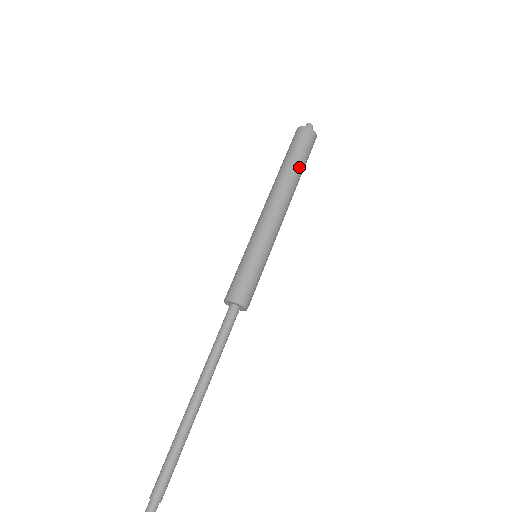
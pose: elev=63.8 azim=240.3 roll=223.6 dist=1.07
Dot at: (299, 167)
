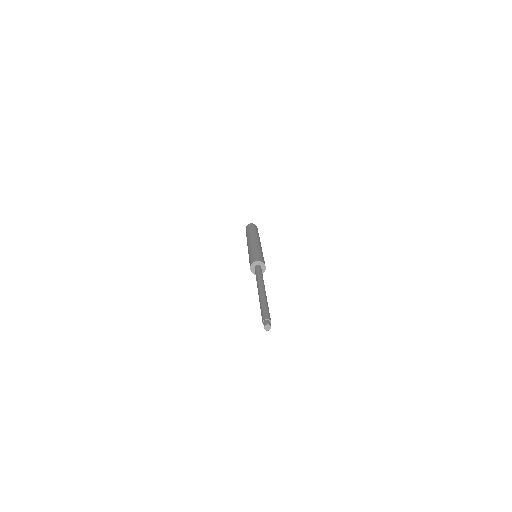
Dot at: (257, 232)
